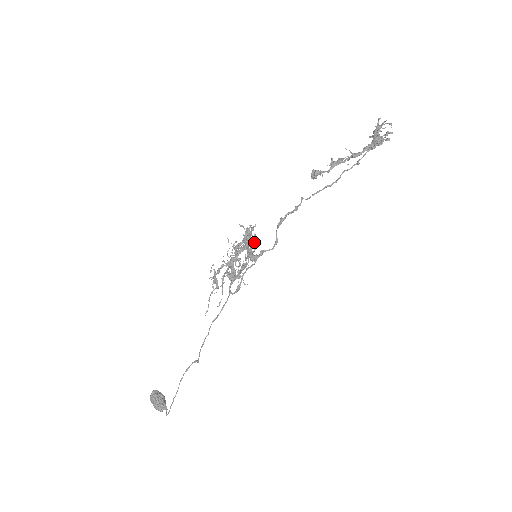
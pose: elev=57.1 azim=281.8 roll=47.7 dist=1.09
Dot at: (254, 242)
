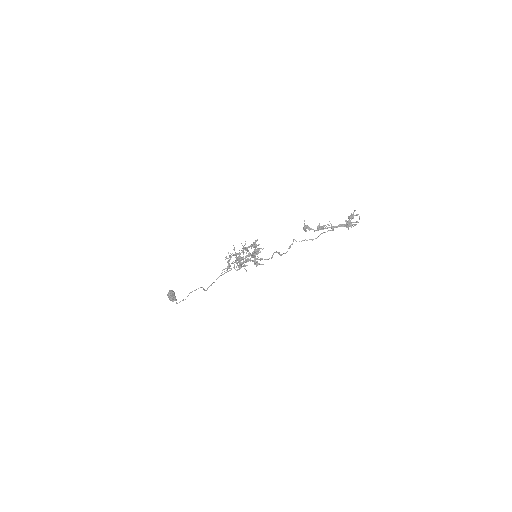
Dot at: occluded
